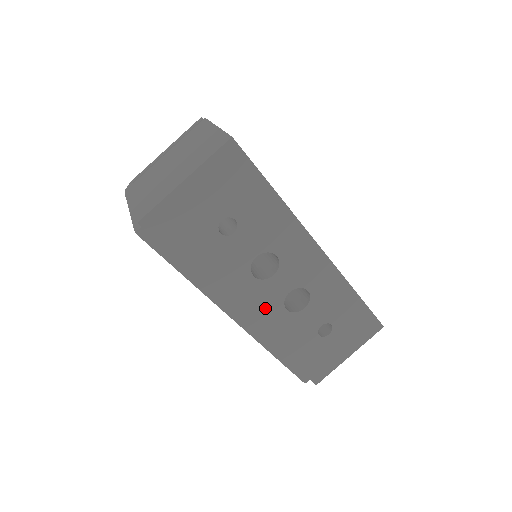
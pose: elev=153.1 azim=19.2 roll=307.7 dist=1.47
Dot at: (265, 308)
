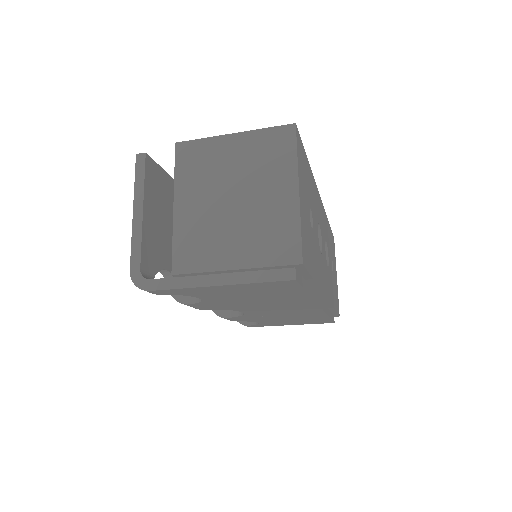
Dot at: (326, 277)
